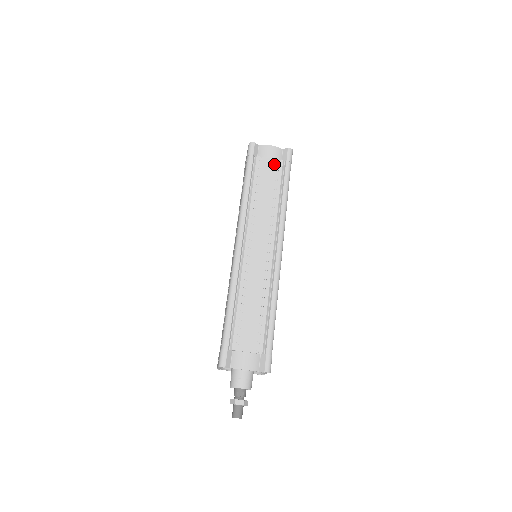
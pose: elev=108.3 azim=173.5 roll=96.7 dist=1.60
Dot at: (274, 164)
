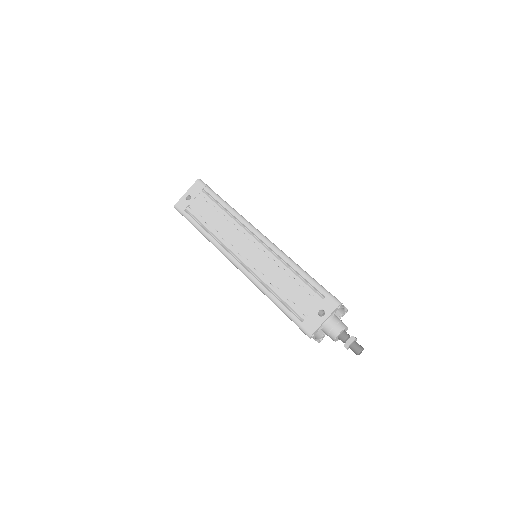
Dot at: occluded
